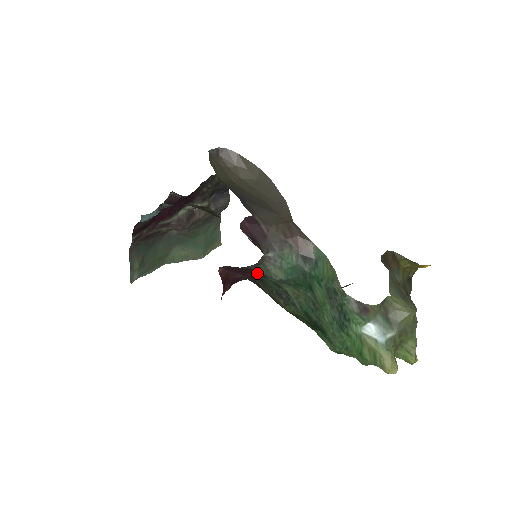
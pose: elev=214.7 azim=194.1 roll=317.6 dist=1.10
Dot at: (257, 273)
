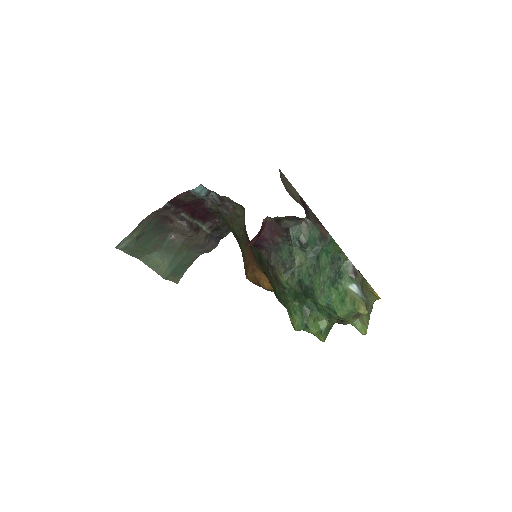
Dot at: (285, 236)
